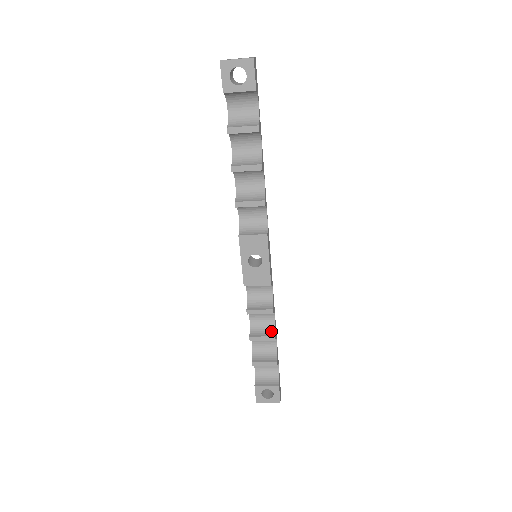
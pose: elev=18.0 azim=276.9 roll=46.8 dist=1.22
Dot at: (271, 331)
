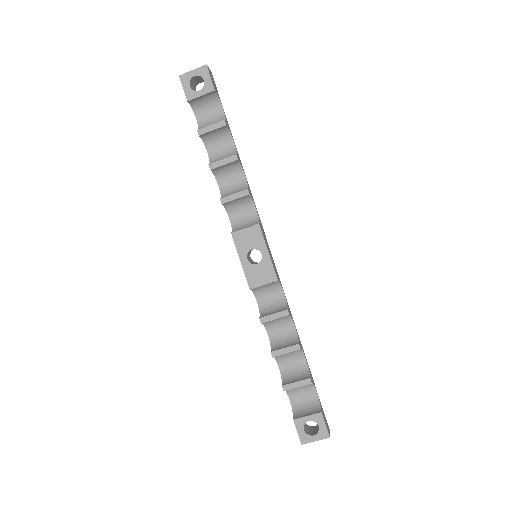
Dot at: (294, 341)
